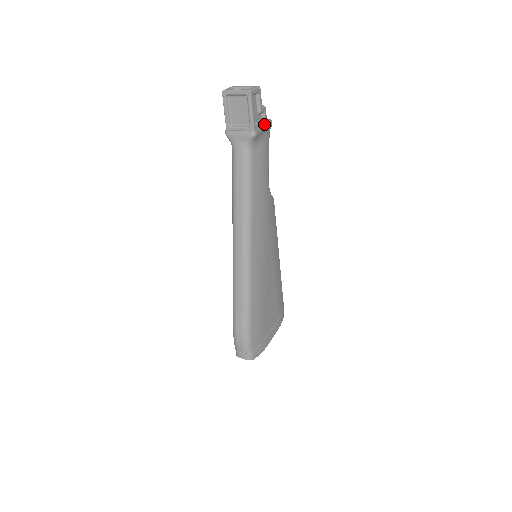
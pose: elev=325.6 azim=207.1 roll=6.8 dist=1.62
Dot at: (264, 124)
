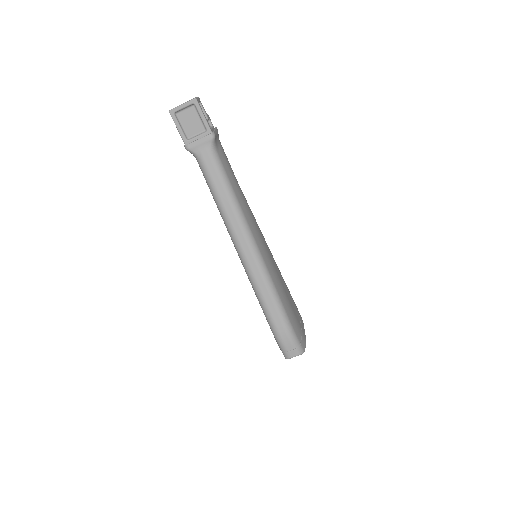
Dot at: (214, 129)
